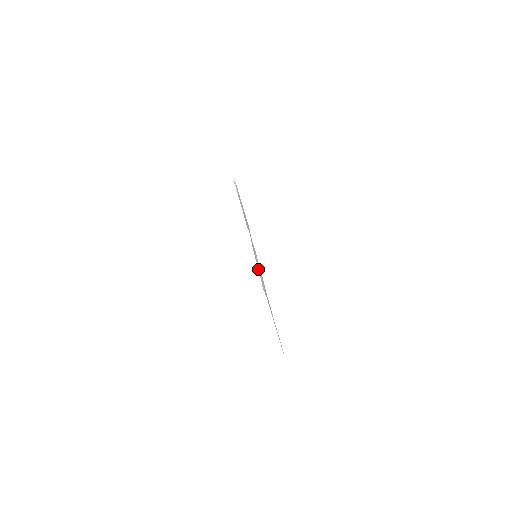
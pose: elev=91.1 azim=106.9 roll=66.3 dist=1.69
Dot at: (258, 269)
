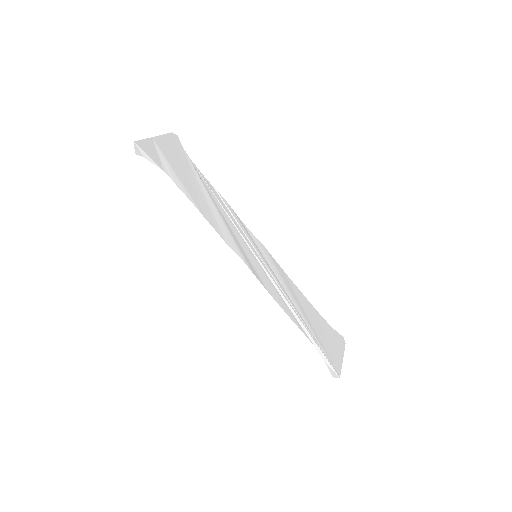
Dot at: (295, 322)
